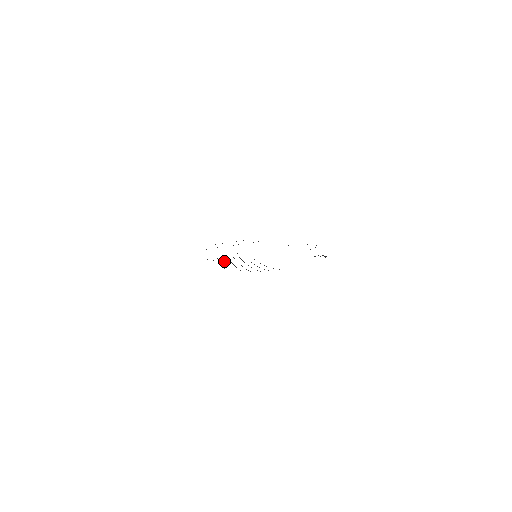
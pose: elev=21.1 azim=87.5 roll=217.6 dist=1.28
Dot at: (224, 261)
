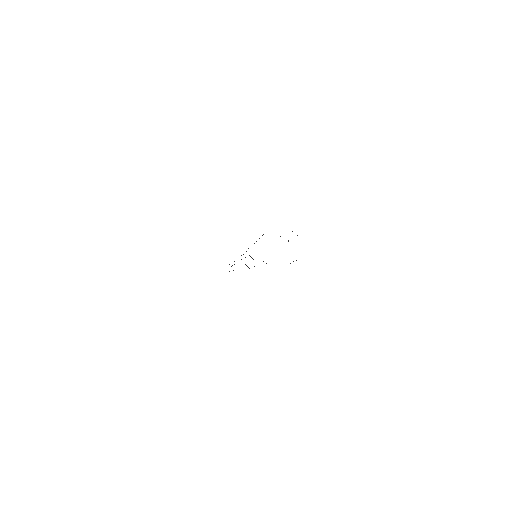
Dot at: occluded
